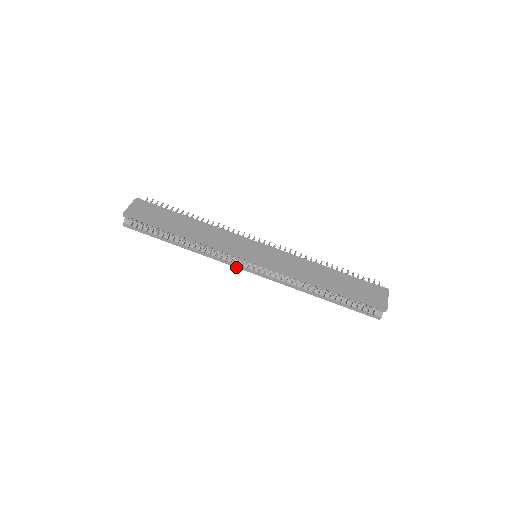
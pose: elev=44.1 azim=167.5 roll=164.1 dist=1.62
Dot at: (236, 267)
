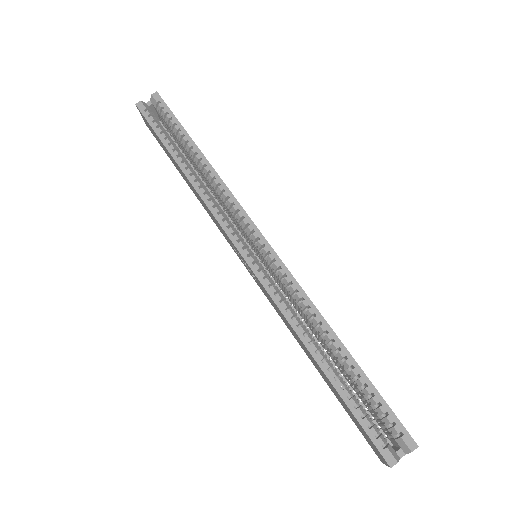
Dot at: (229, 236)
